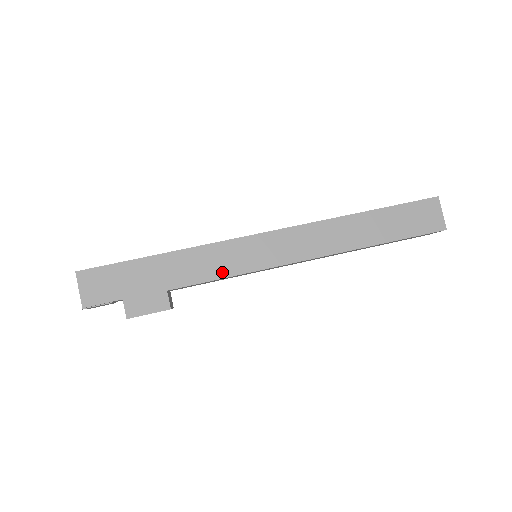
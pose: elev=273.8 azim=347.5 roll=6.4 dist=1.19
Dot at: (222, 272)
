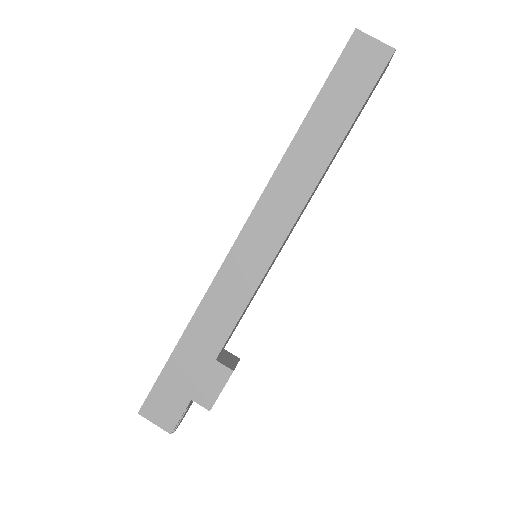
Dot at: (241, 302)
